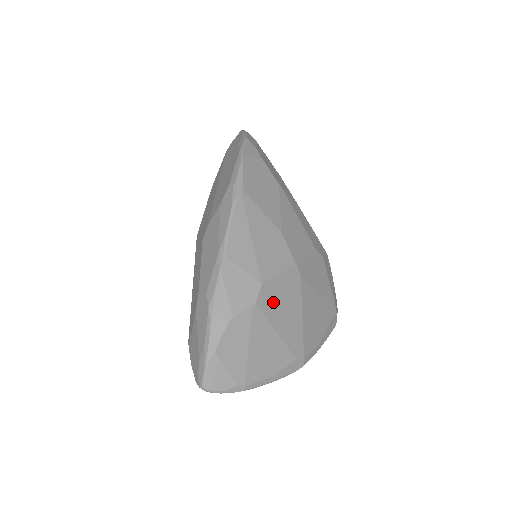
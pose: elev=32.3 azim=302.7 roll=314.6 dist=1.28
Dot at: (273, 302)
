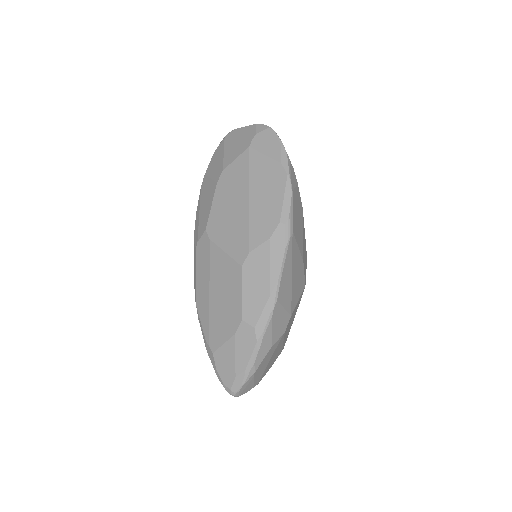
Dot at: occluded
